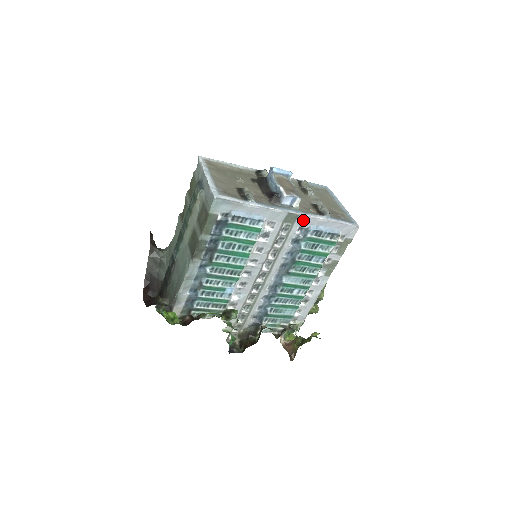
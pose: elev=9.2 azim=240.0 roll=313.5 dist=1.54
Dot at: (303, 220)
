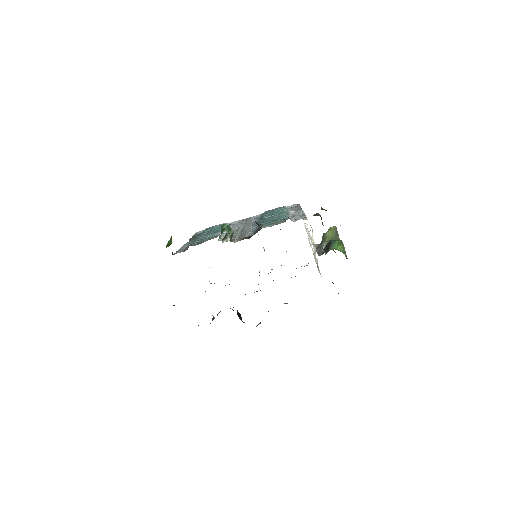
Dot at: (255, 217)
